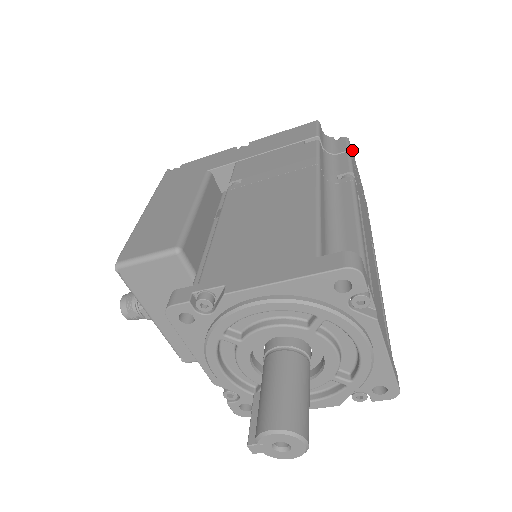
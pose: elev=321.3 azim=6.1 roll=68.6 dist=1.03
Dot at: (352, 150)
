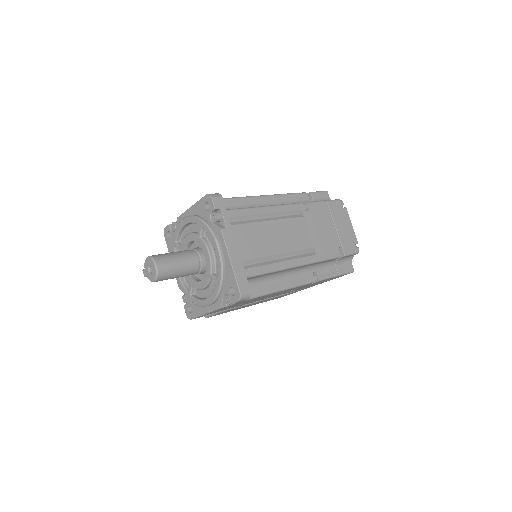
Dot at: (346, 209)
